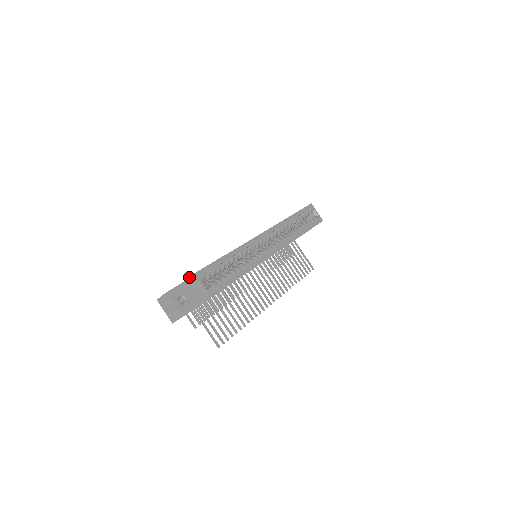
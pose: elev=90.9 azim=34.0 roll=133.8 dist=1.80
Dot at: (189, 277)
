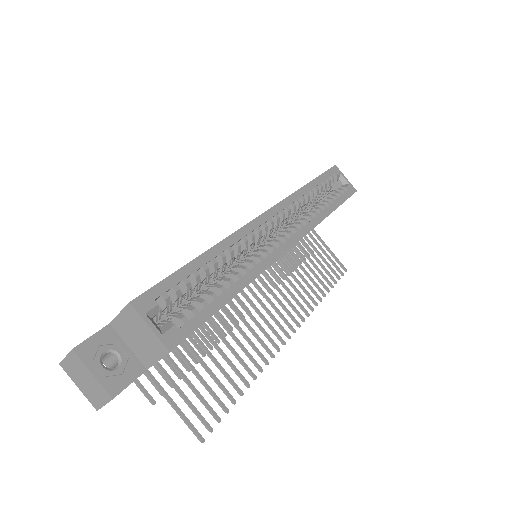
Dot at: (121, 310)
